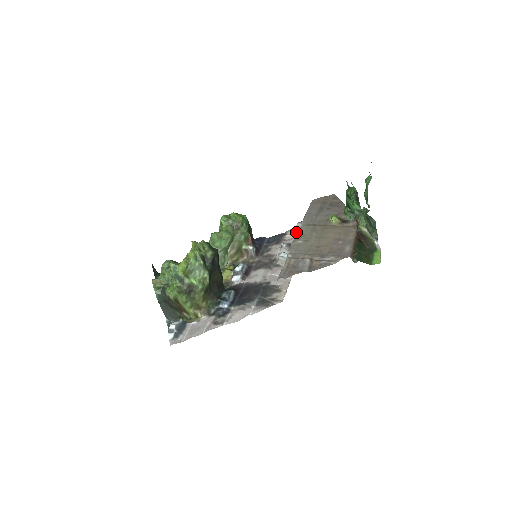
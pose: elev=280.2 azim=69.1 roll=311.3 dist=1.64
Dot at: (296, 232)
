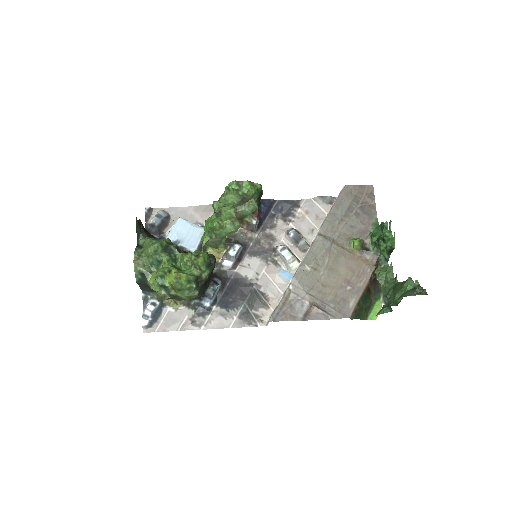
Dot at: (311, 210)
